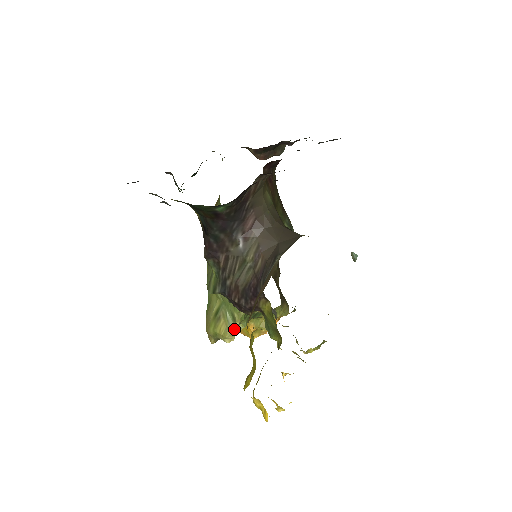
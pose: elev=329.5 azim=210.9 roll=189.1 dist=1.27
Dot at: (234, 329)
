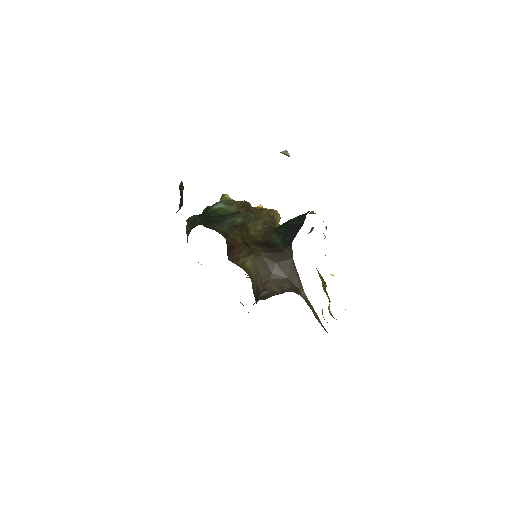
Dot at: occluded
